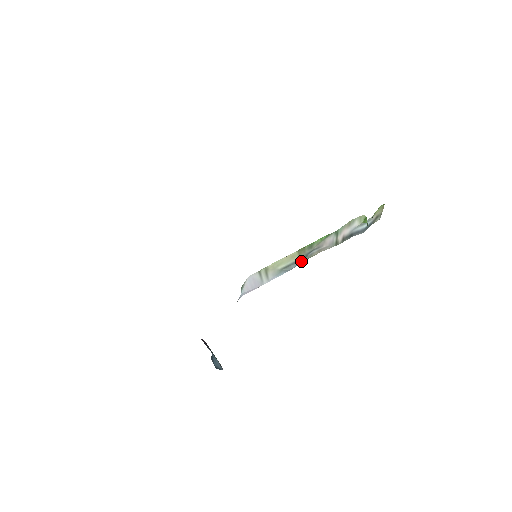
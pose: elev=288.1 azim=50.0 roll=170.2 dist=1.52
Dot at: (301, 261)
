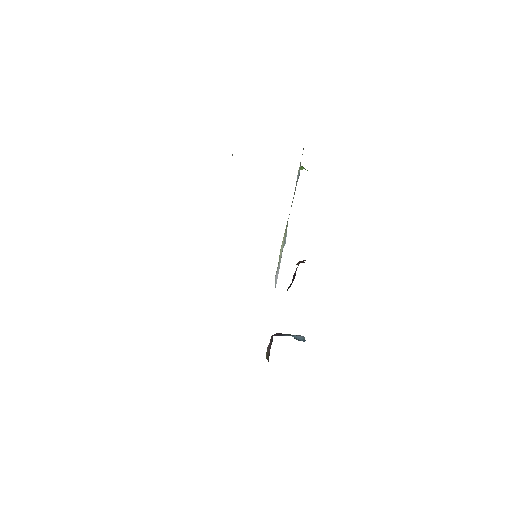
Dot at: occluded
